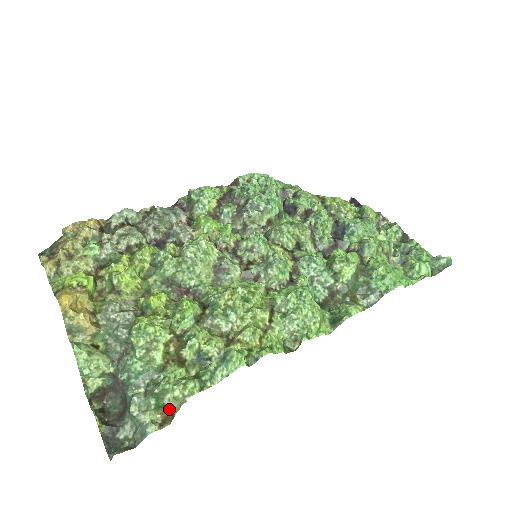
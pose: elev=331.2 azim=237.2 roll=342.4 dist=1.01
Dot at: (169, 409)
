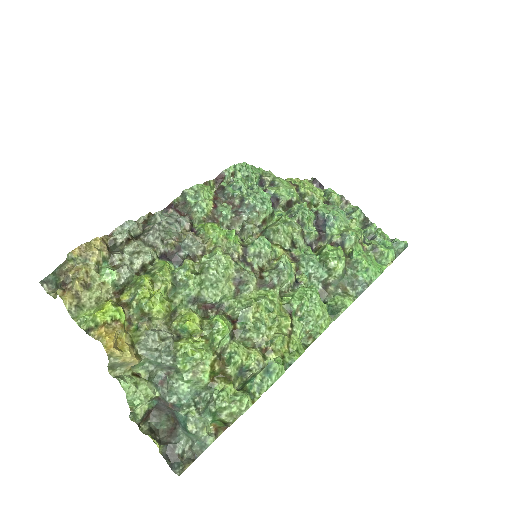
Dot at: (226, 422)
